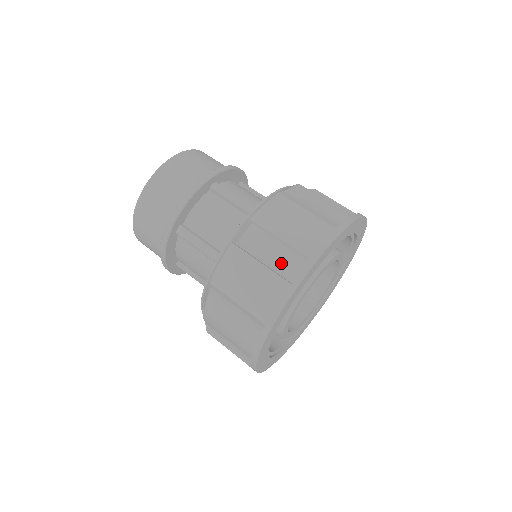
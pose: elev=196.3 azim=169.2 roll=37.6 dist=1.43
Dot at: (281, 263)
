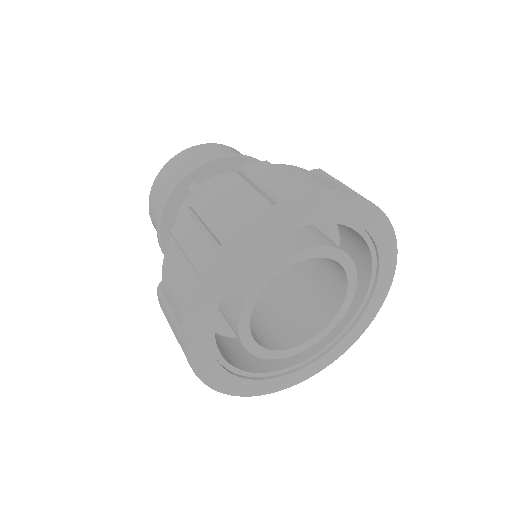
Dot at: (278, 187)
